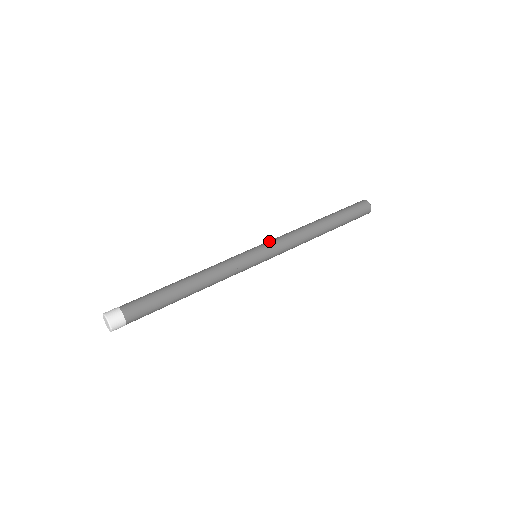
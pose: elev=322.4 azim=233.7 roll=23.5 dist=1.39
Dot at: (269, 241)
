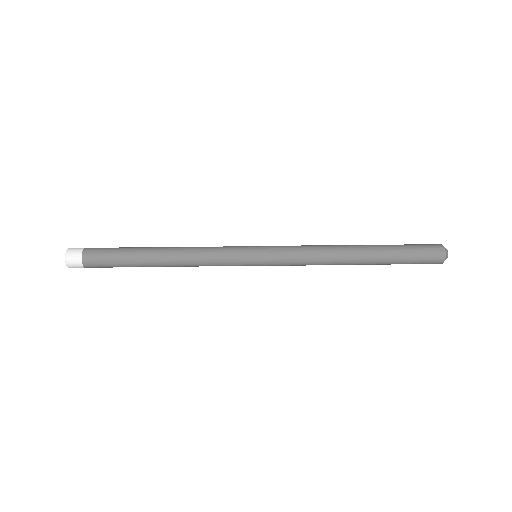
Dot at: (278, 246)
